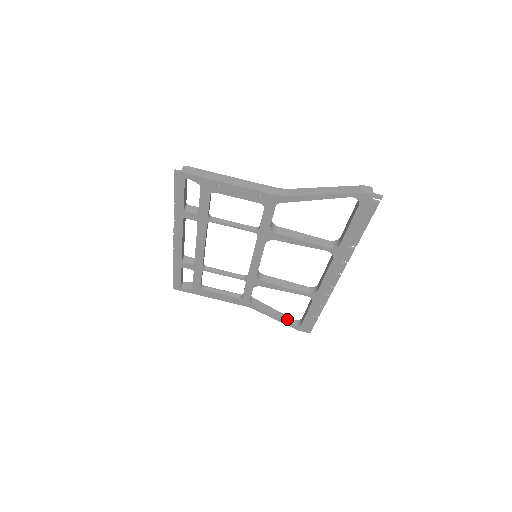
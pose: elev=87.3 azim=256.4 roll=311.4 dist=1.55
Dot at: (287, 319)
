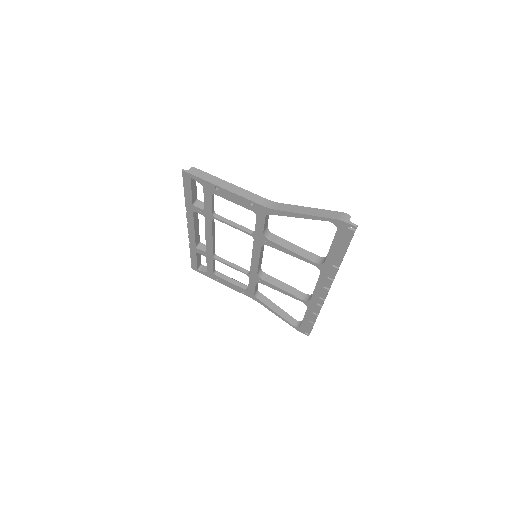
Dot at: (289, 318)
